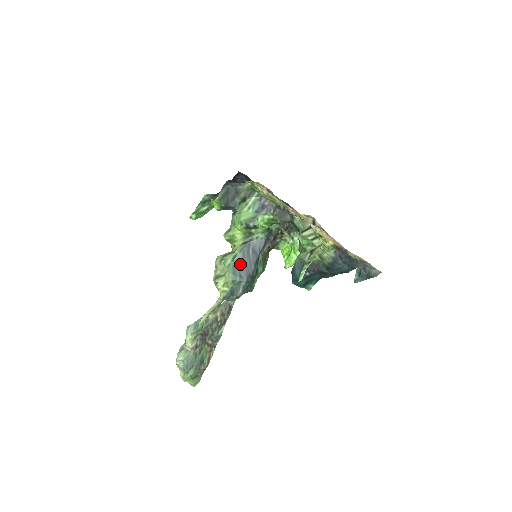
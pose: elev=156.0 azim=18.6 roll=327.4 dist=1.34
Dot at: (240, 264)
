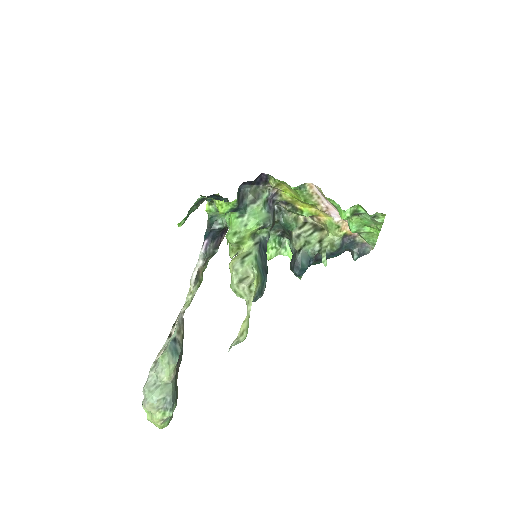
Dot at: (261, 263)
